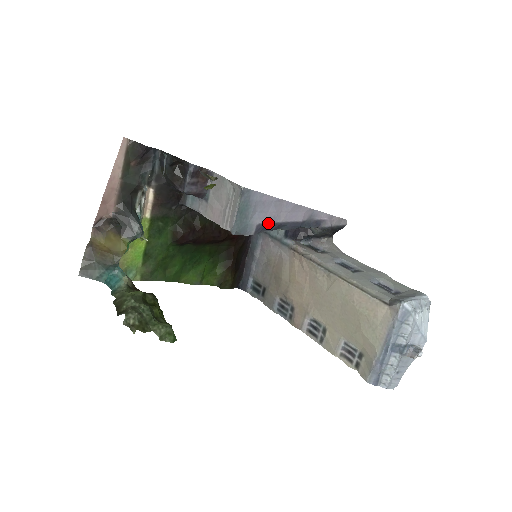
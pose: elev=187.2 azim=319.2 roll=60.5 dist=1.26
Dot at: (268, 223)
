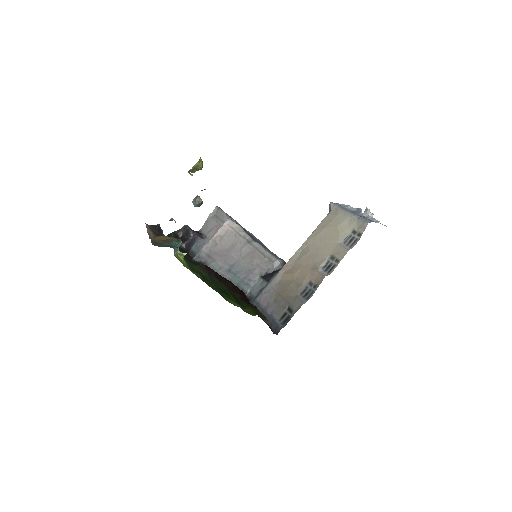
Dot at: (244, 229)
